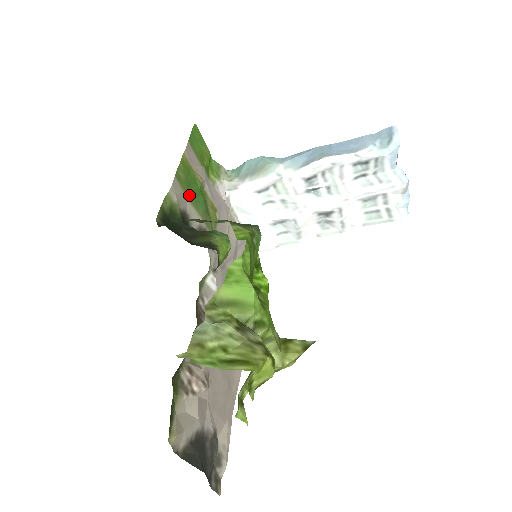
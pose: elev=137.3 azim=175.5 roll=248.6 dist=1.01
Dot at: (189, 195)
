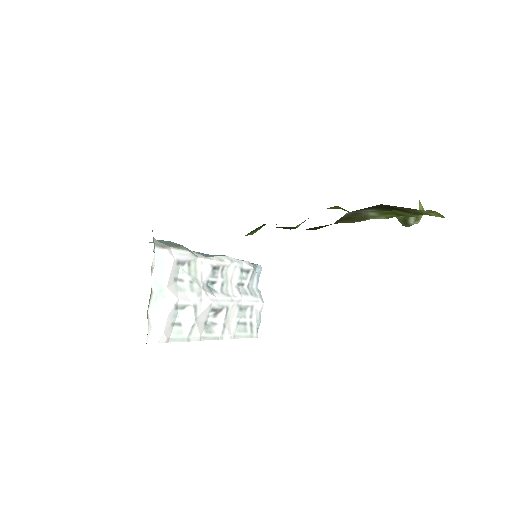
Dot at: occluded
